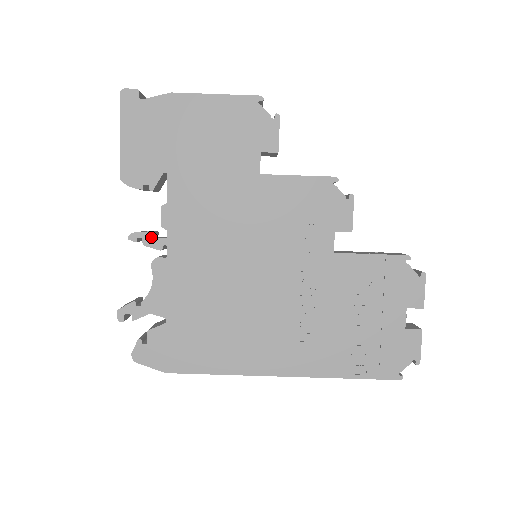
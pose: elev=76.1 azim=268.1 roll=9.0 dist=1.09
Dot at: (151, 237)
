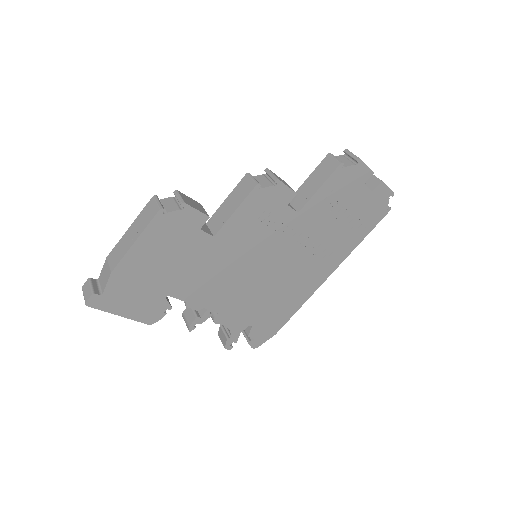
Dot at: (200, 318)
